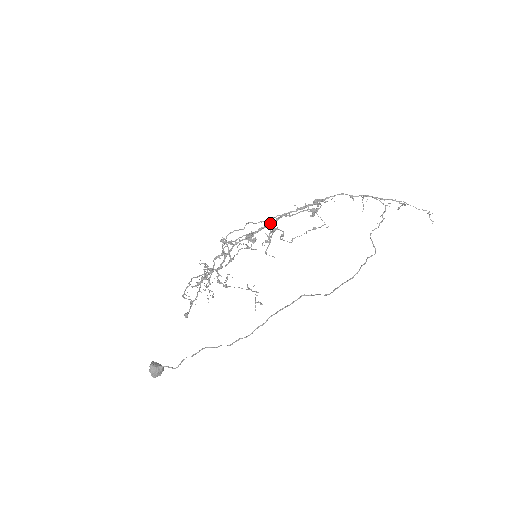
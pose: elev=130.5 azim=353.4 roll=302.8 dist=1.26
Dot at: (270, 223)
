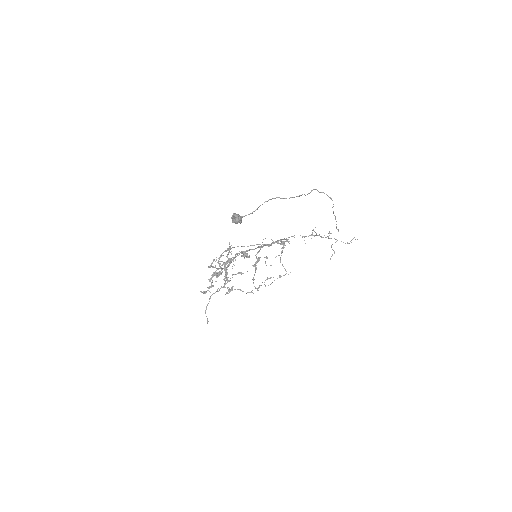
Dot at: (258, 246)
